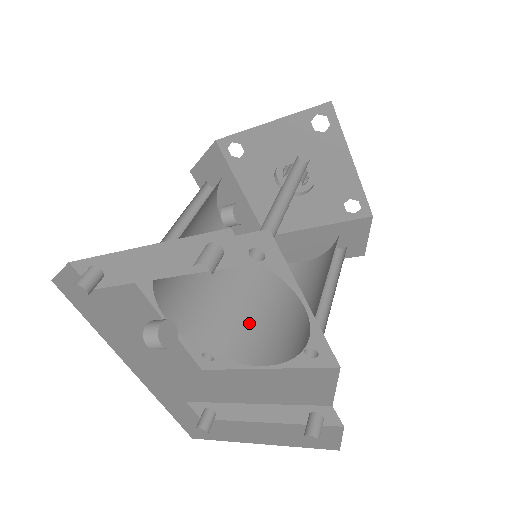
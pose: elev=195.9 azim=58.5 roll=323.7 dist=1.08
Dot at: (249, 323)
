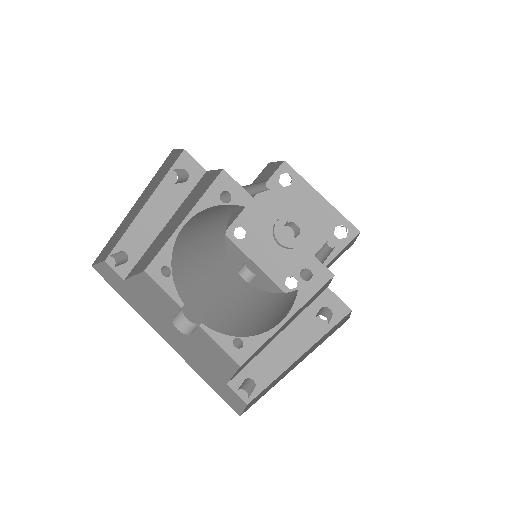
Dot at: (272, 317)
